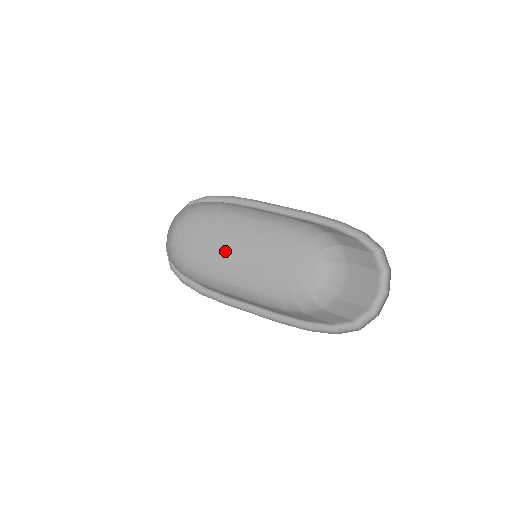
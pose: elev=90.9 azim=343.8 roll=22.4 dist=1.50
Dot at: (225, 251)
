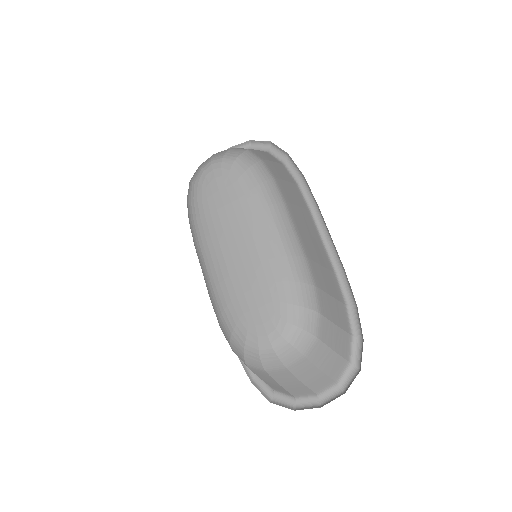
Dot at: (227, 230)
